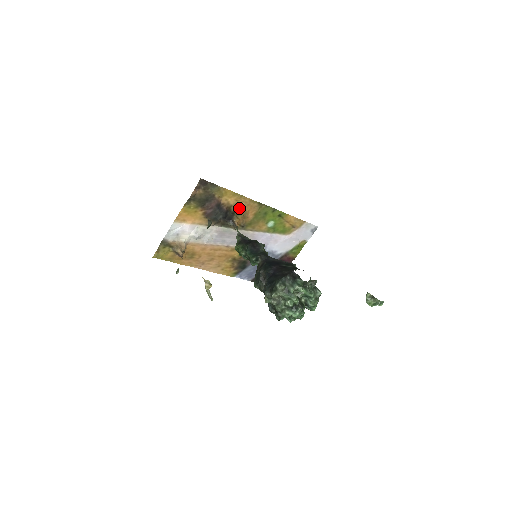
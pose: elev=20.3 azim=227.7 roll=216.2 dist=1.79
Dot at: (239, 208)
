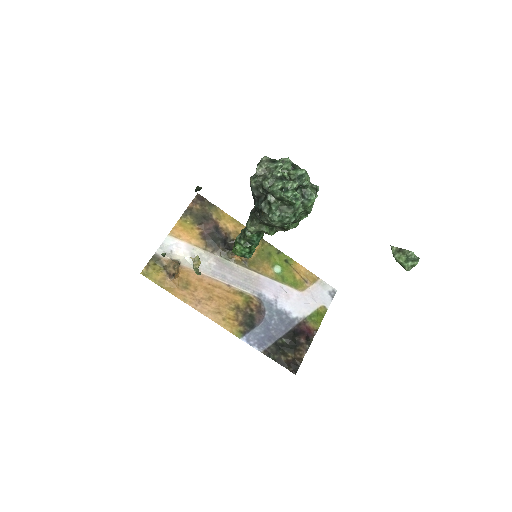
Dot at: occluded
